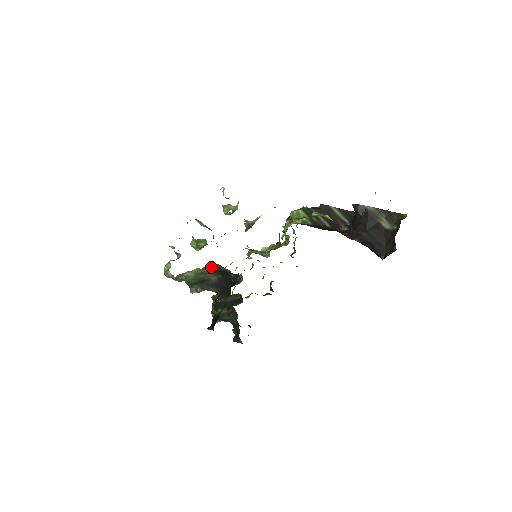
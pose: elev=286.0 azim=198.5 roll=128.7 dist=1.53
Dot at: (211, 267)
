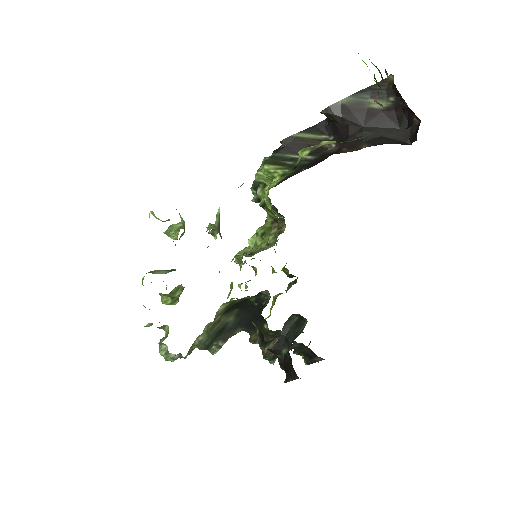
Dot at: (222, 311)
